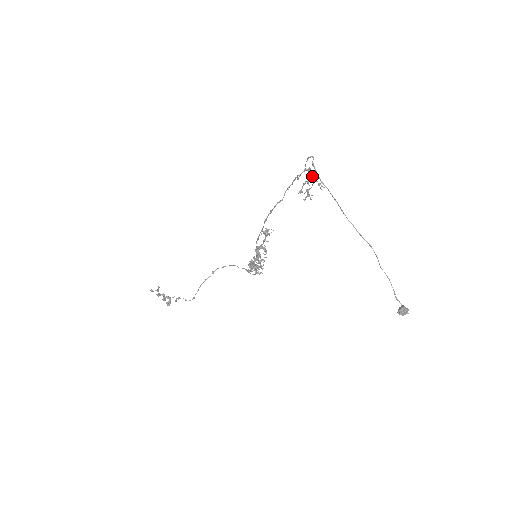
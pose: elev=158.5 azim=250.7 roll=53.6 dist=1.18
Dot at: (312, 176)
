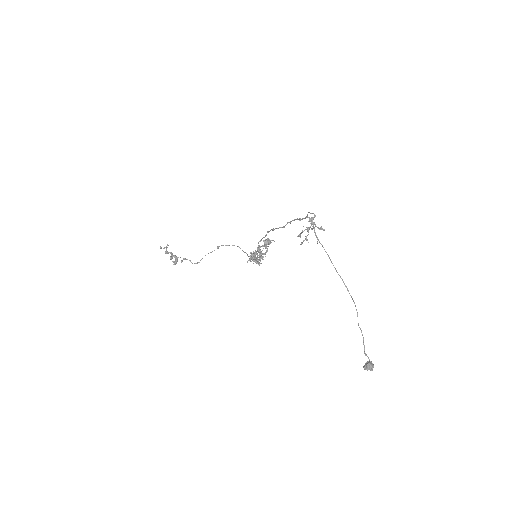
Dot at: occluded
